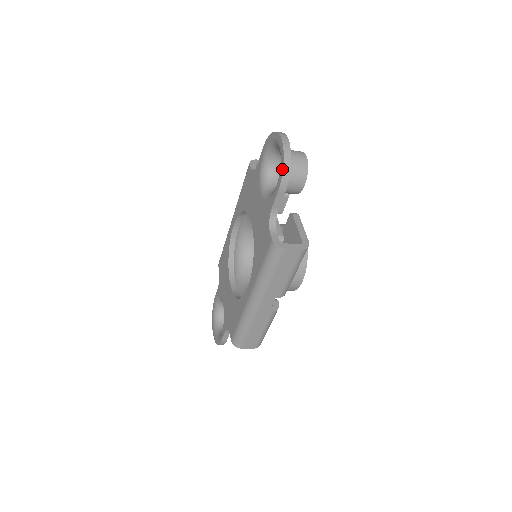
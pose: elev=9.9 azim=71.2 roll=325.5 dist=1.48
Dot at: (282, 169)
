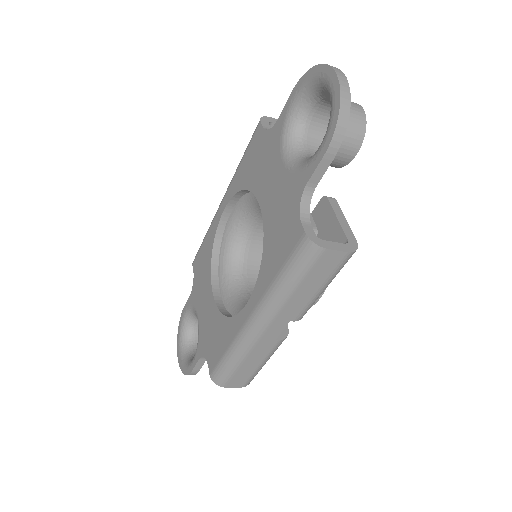
Dot at: (335, 119)
